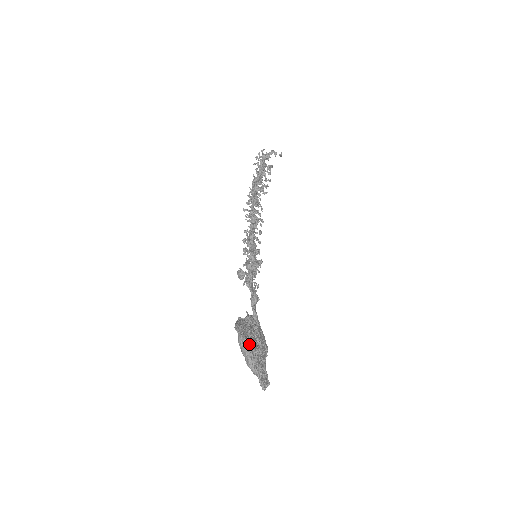
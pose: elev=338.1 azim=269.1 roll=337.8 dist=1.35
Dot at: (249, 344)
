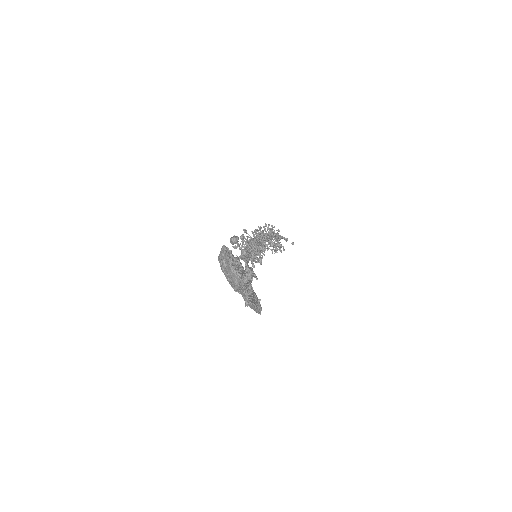
Dot at: occluded
